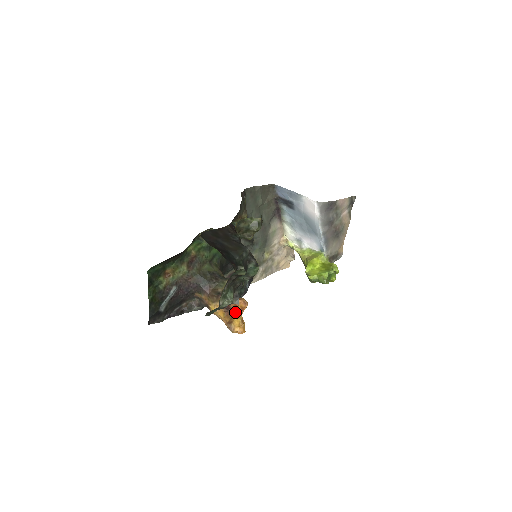
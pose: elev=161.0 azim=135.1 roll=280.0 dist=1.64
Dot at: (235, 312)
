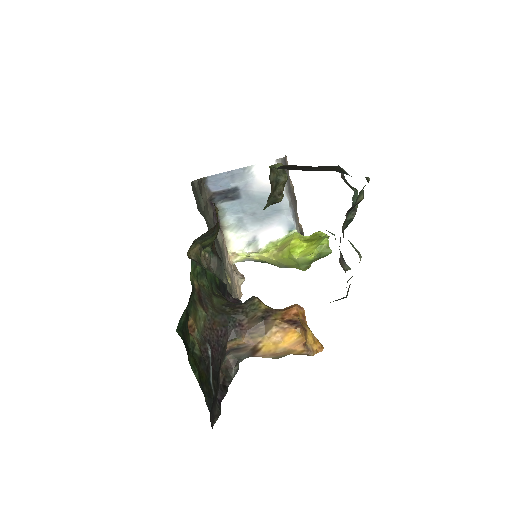
Dot at: (302, 323)
